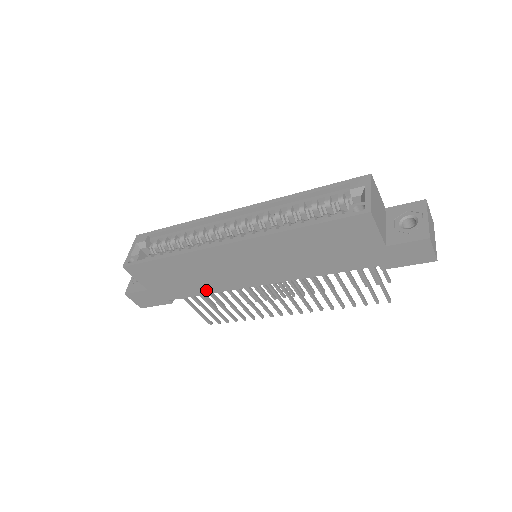
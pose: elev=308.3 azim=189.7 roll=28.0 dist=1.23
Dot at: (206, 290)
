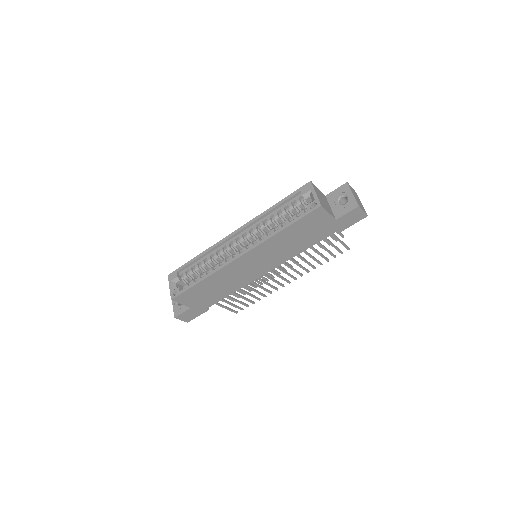
Dot at: (231, 291)
